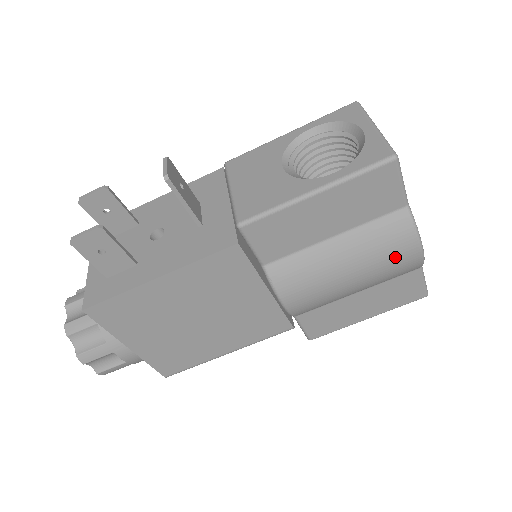
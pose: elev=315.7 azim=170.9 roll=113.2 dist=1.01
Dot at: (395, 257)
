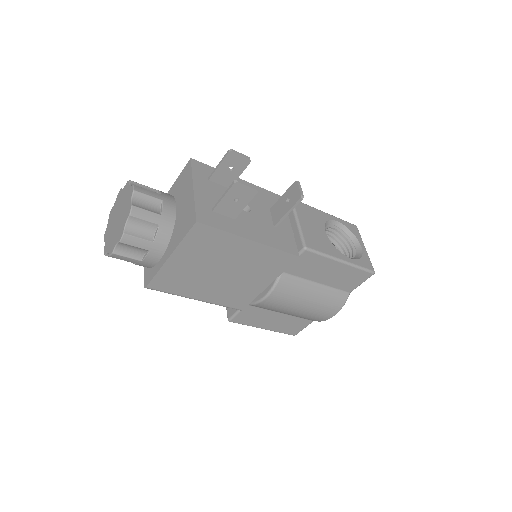
Dot at: (325, 311)
